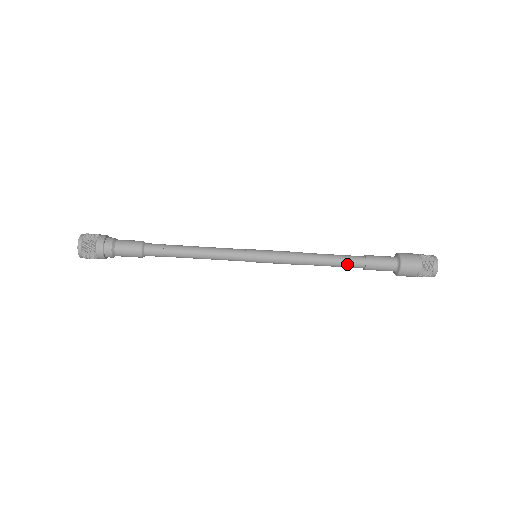
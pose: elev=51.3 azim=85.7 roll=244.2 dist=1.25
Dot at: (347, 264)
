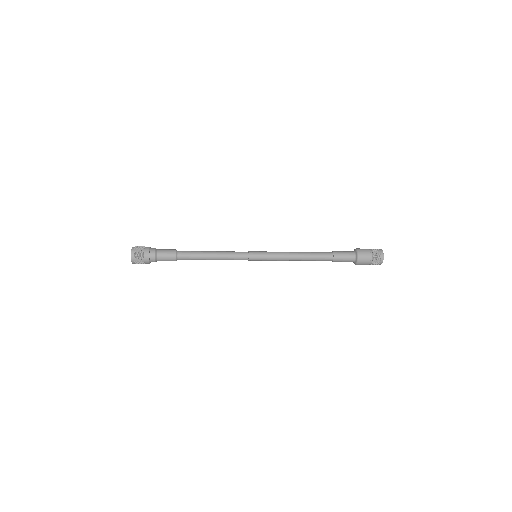
Dot at: occluded
